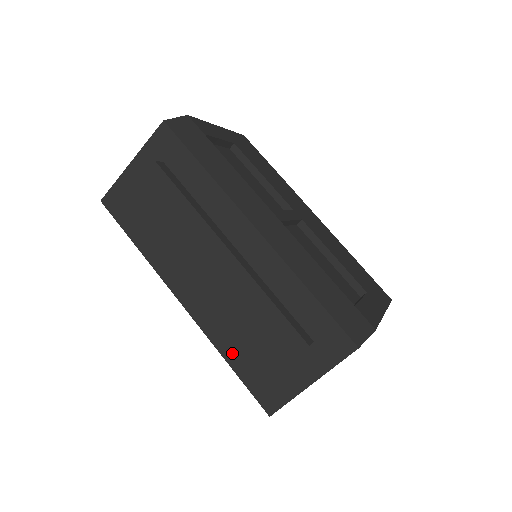
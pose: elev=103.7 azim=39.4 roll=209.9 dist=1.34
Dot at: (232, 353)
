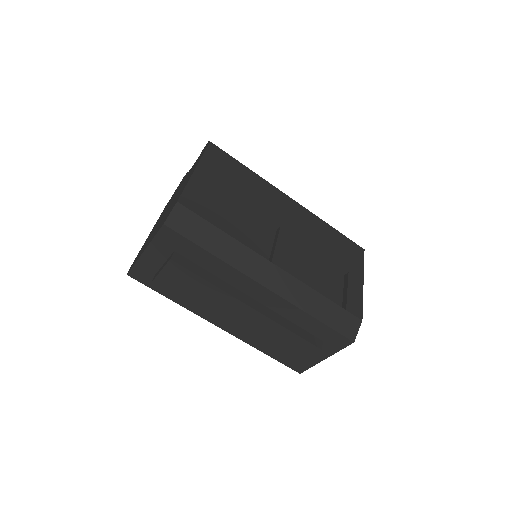
Dot at: occluded
